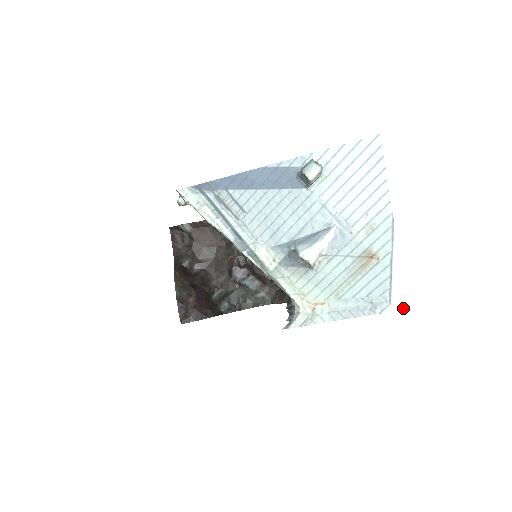
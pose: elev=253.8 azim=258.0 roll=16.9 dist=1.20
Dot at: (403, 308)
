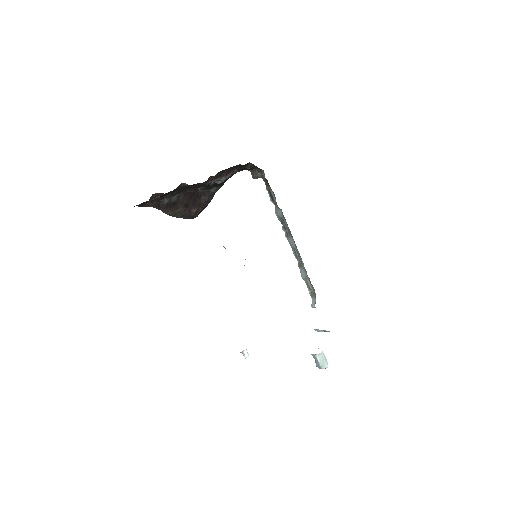
Dot at: occluded
